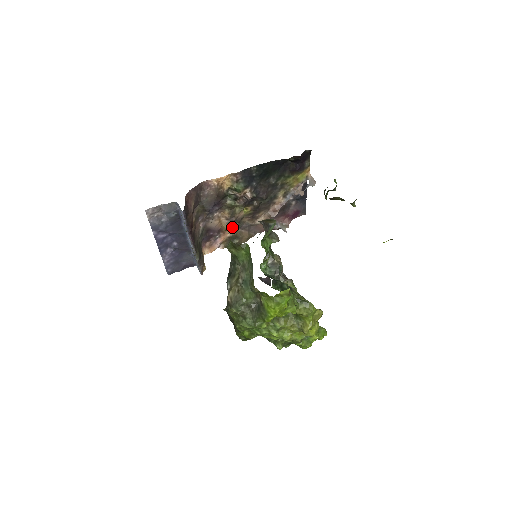
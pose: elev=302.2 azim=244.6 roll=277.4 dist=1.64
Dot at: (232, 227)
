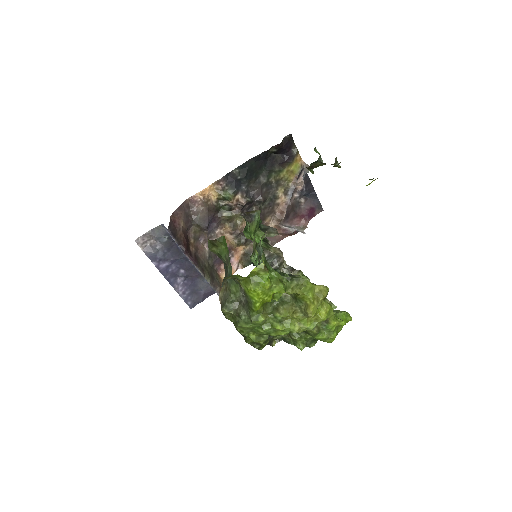
Dot at: (241, 242)
